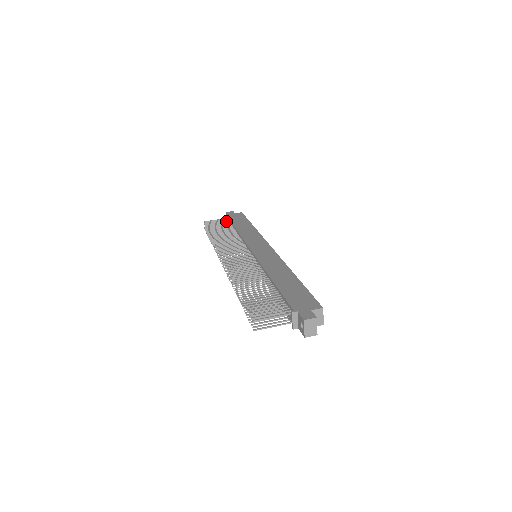
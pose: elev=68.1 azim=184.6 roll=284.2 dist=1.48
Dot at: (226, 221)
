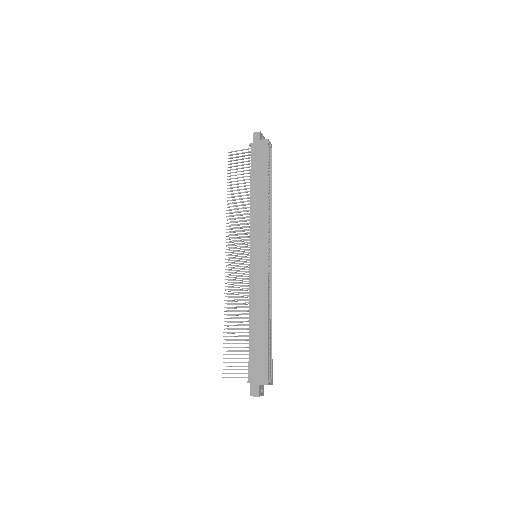
Dot at: occluded
